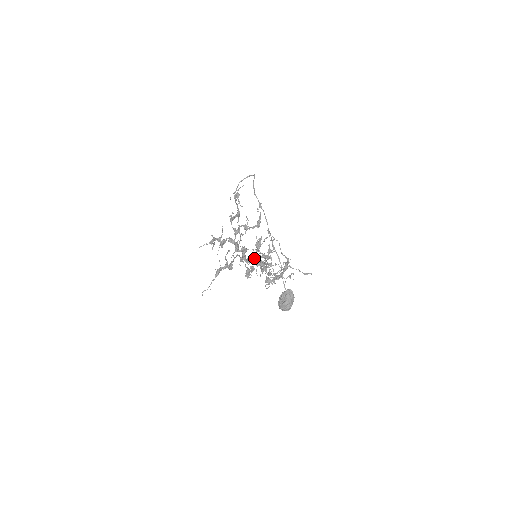
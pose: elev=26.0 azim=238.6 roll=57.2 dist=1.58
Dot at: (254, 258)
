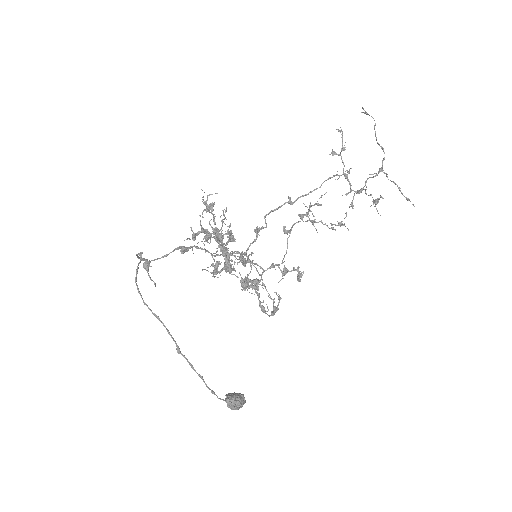
Dot at: occluded
